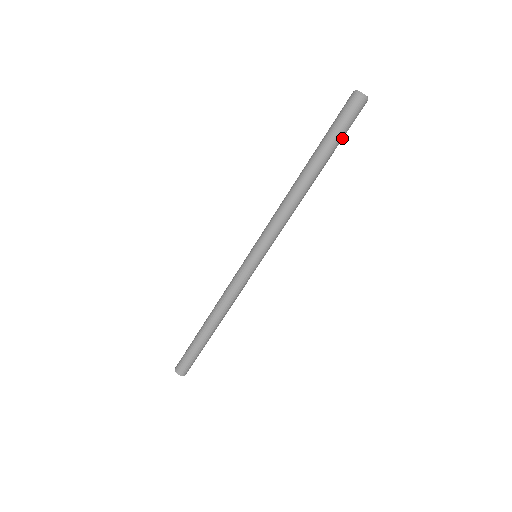
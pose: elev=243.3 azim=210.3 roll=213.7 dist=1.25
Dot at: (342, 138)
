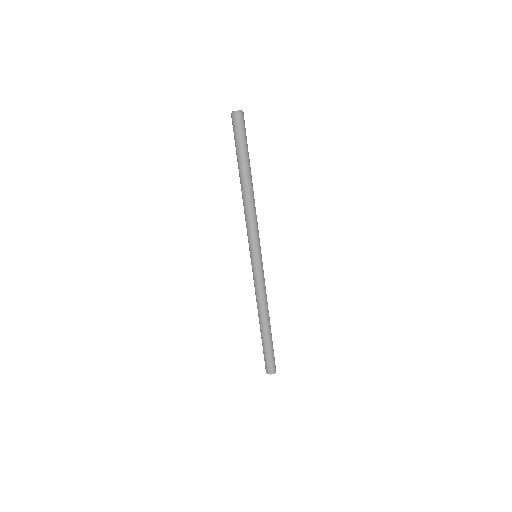
Dot at: (245, 145)
